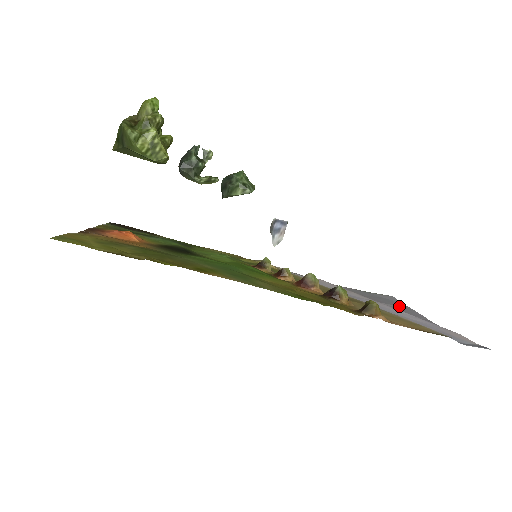
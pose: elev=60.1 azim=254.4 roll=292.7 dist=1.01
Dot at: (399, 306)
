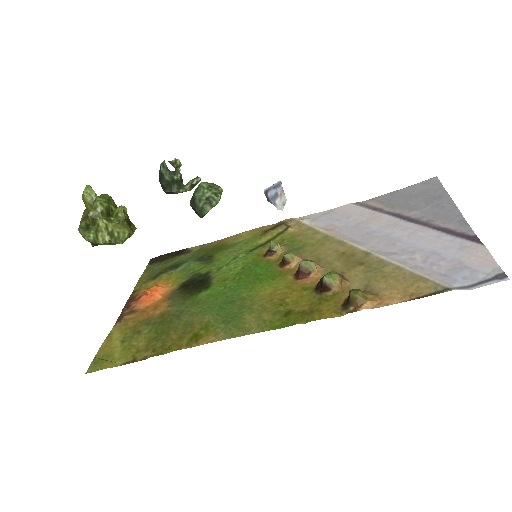
Dot at: (434, 204)
